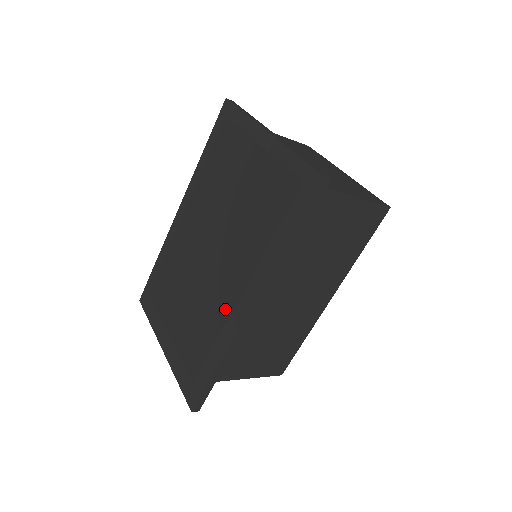
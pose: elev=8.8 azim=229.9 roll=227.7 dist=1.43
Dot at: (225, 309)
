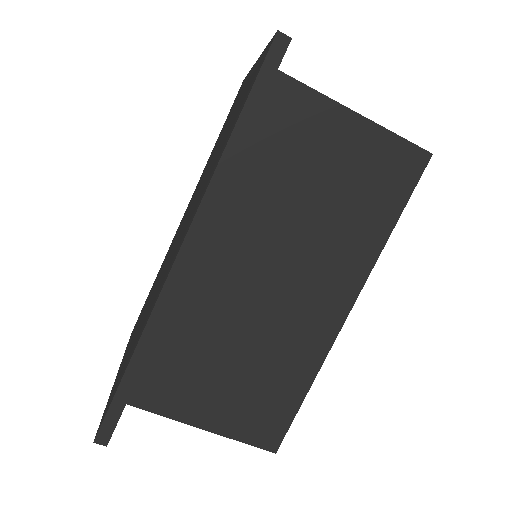
Dot at: (166, 273)
